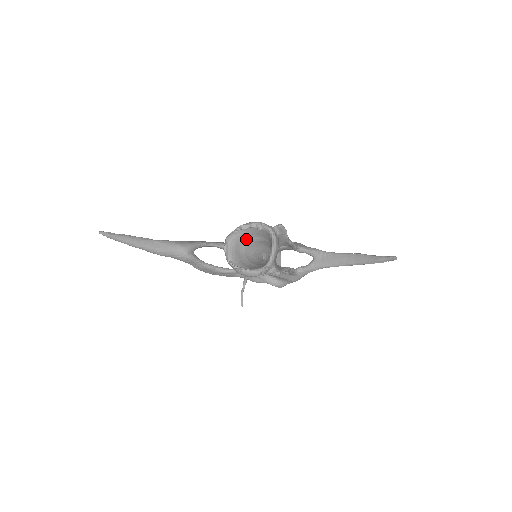
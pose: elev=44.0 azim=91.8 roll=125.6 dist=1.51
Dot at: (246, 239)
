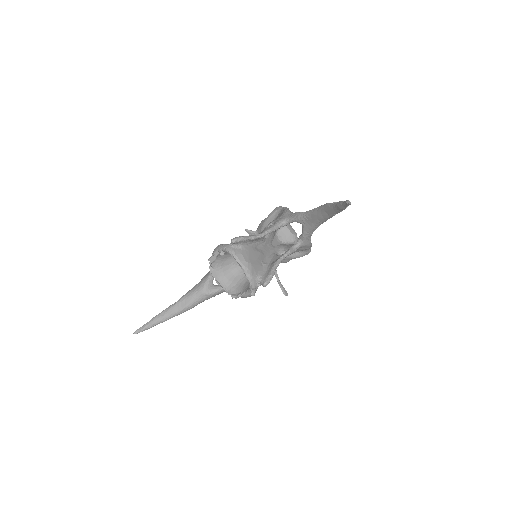
Dot at: (227, 260)
